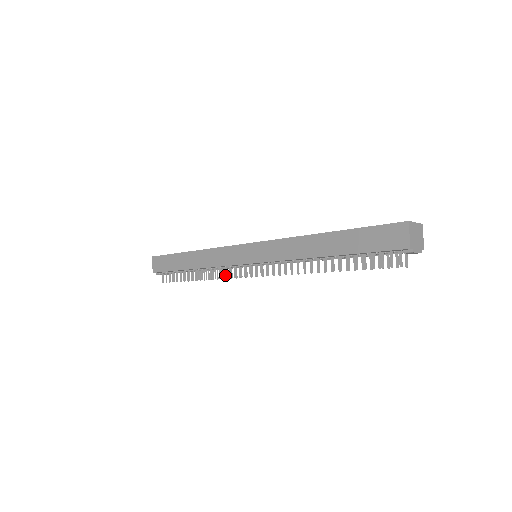
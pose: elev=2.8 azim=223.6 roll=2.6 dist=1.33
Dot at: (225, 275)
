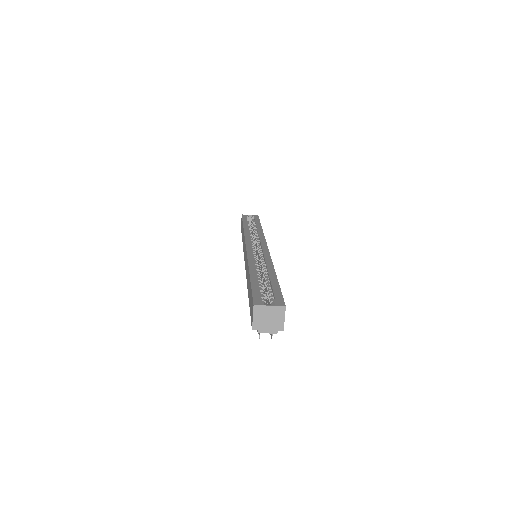
Dot at: occluded
